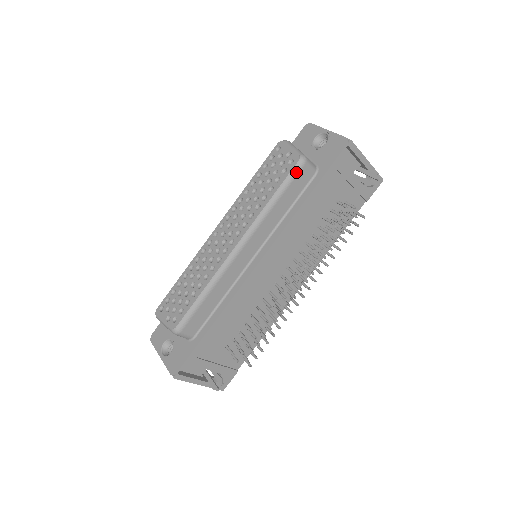
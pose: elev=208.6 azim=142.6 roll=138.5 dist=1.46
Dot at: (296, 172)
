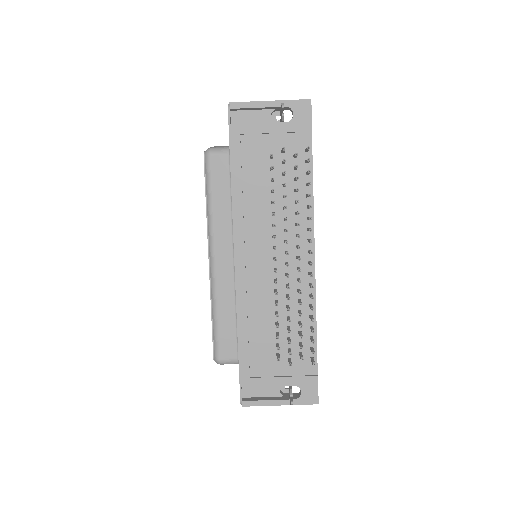
Dot at: (208, 166)
